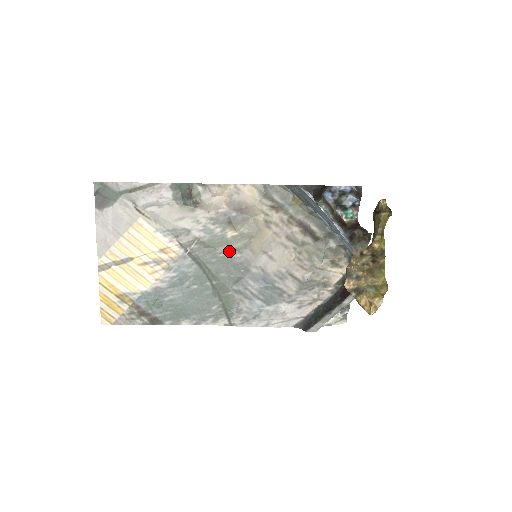
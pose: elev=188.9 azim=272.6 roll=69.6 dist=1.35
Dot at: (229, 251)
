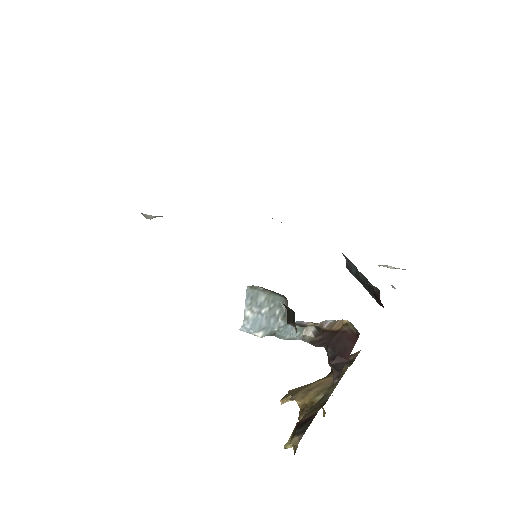
Dot at: occluded
